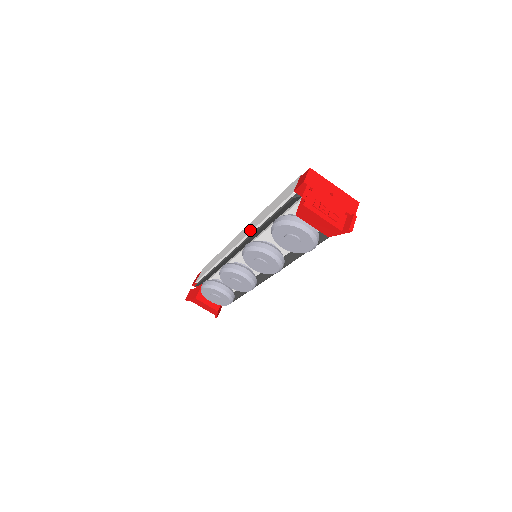
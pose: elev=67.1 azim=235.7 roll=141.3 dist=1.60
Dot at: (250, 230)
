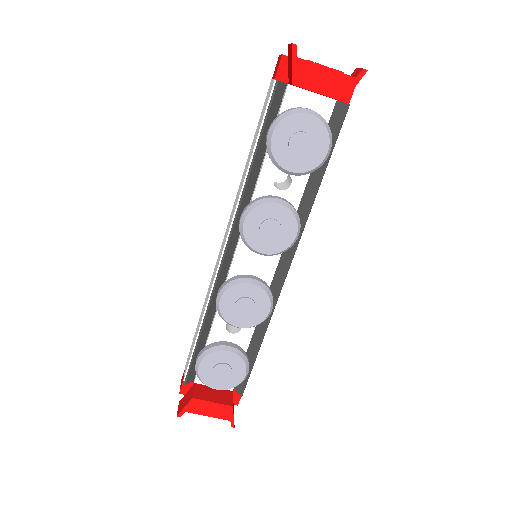
Dot at: (237, 200)
